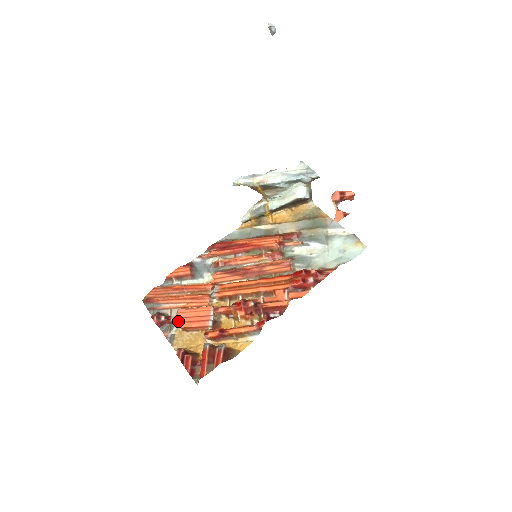
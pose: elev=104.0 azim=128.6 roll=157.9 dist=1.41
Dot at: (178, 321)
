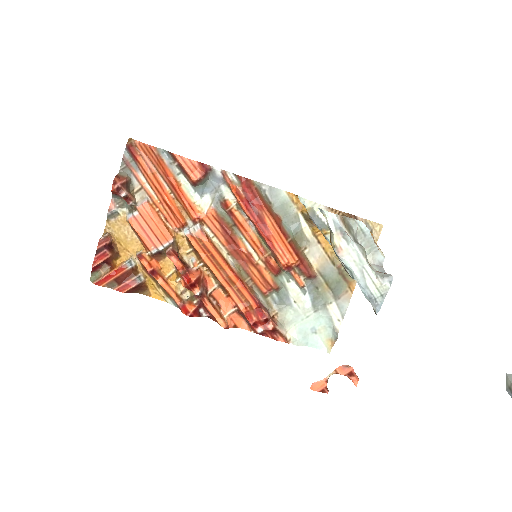
Dot at: (134, 211)
